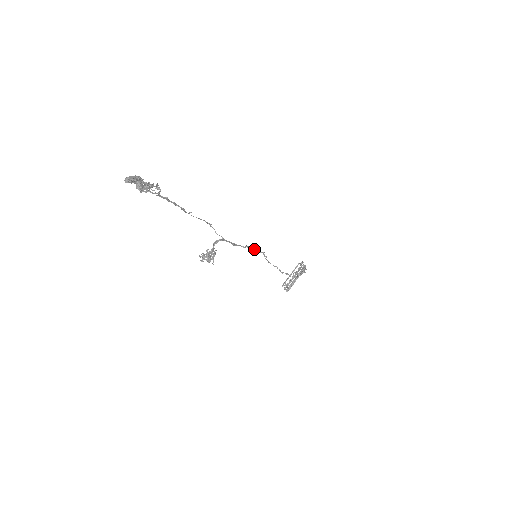
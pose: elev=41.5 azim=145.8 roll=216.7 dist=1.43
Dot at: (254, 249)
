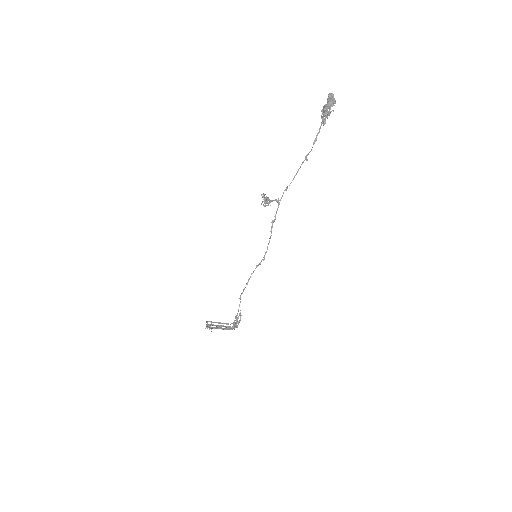
Dot at: occluded
